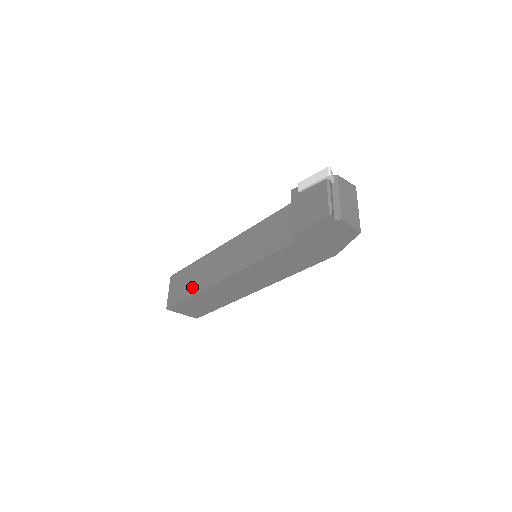
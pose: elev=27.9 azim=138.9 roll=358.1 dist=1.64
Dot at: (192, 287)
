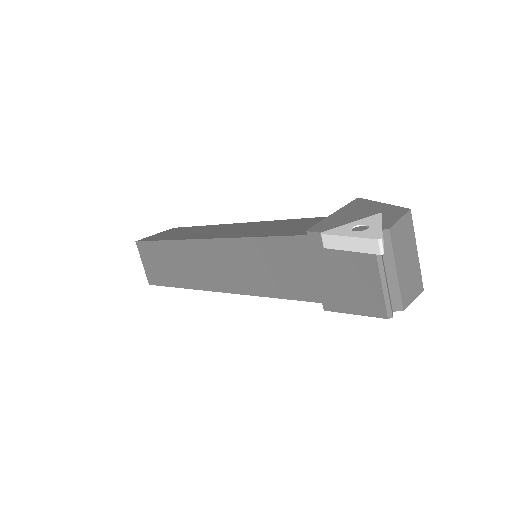
Dot at: (176, 277)
